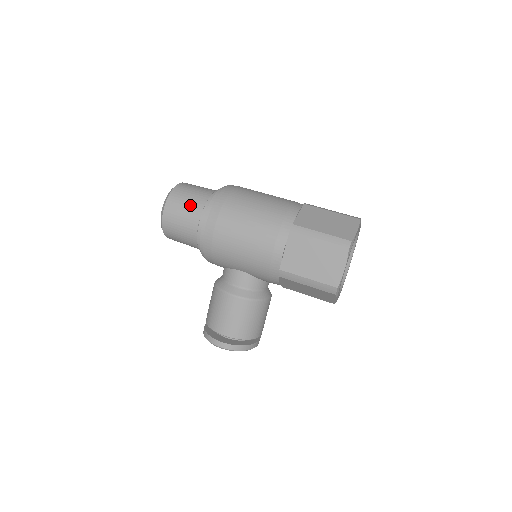
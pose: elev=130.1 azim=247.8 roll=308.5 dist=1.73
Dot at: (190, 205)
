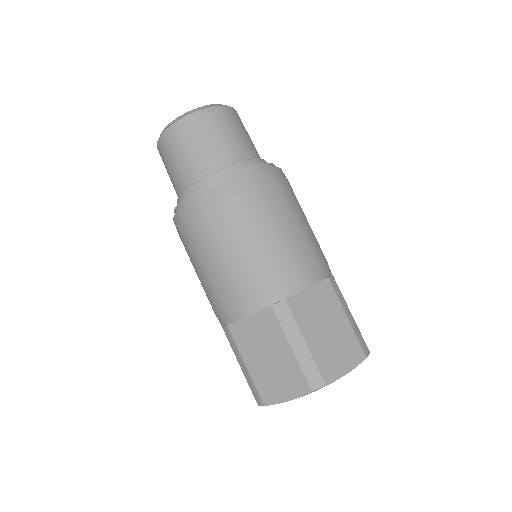
Dot at: (172, 175)
